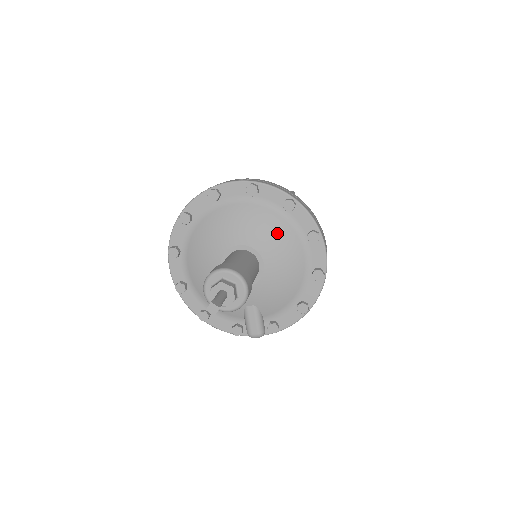
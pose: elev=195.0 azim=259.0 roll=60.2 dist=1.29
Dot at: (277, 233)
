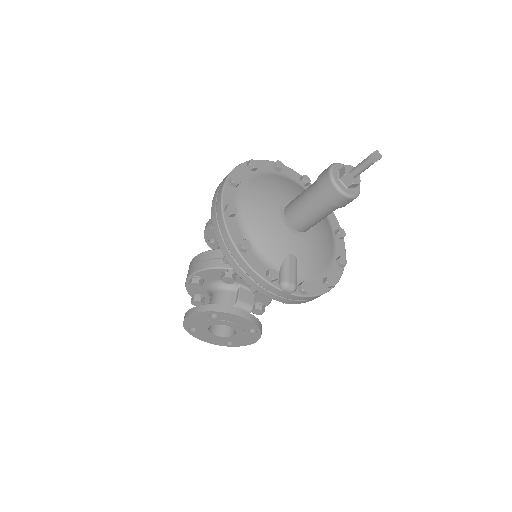
Dot at: occluded
